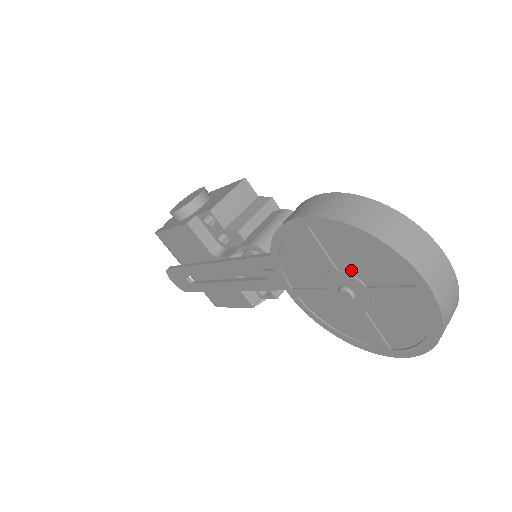
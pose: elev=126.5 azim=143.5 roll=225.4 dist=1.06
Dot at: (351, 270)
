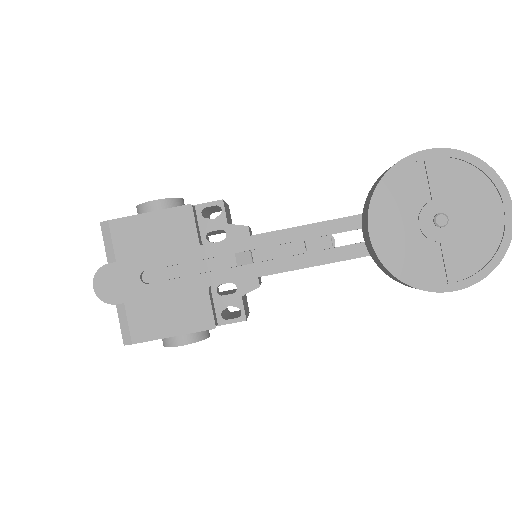
Dot at: (452, 197)
